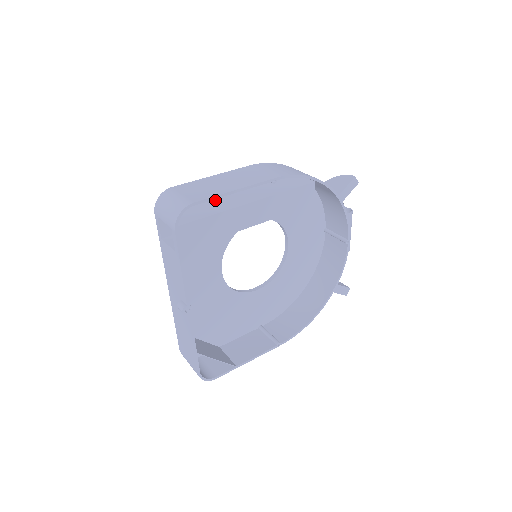
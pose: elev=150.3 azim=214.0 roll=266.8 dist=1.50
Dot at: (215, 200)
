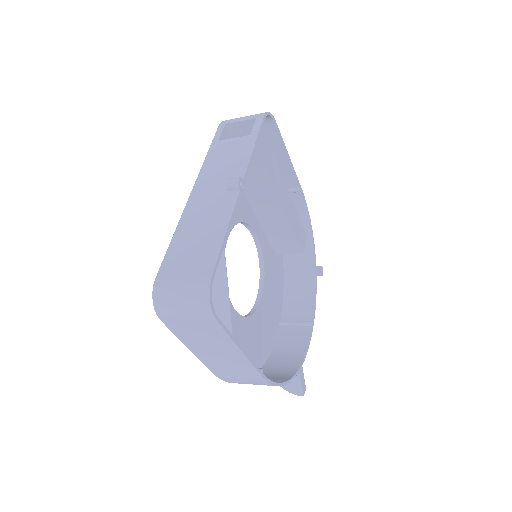
Dot at: occluded
